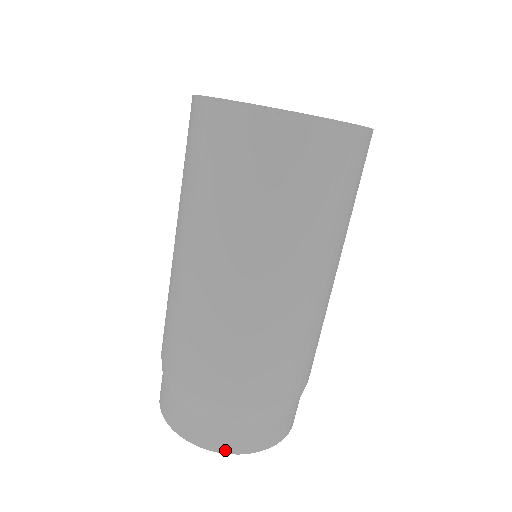
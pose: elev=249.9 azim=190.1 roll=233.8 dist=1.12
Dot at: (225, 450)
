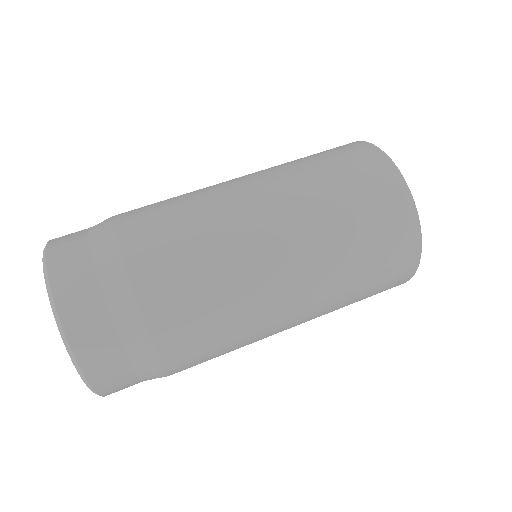
Dot at: (51, 252)
